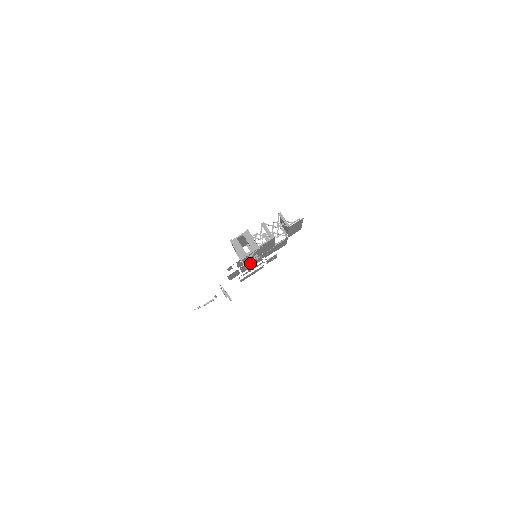
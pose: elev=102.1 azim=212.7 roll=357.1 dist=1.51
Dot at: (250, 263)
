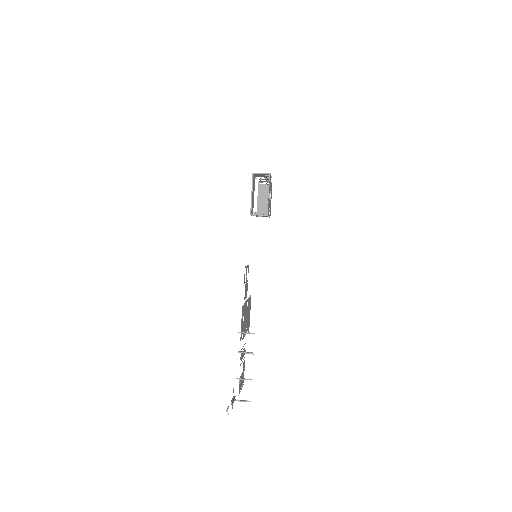
Dot at: (268, 213)
